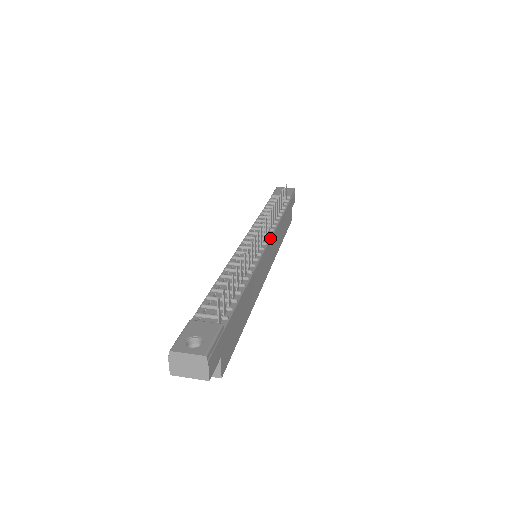
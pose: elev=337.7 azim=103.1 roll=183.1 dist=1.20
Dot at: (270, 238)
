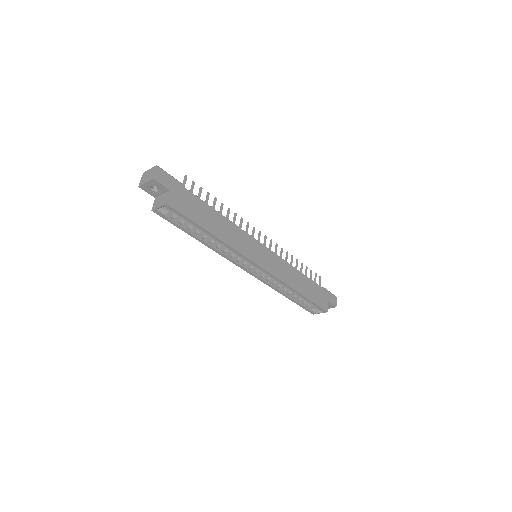
Dot at: (271, 251)
